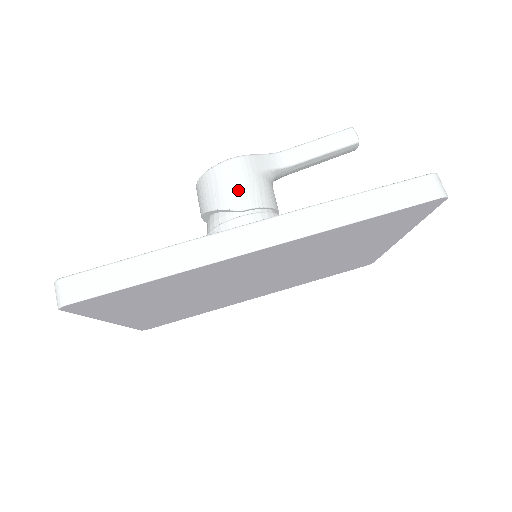
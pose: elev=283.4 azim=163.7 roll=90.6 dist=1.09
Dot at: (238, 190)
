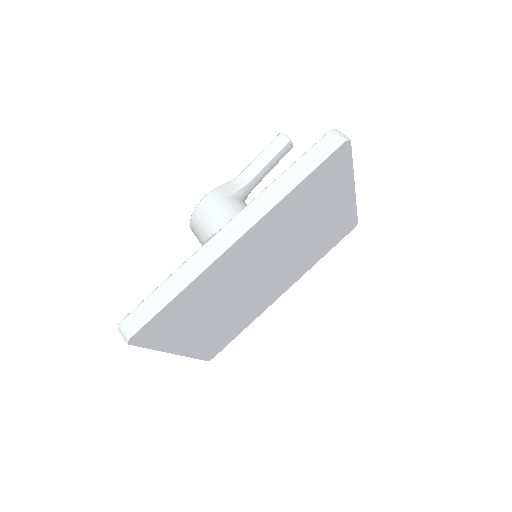
Dot at: (218, 215)
